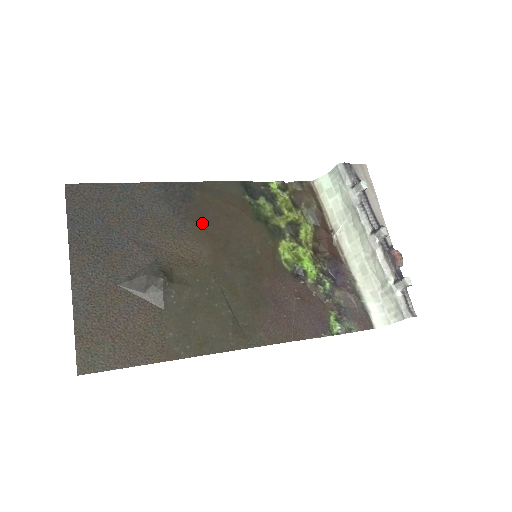
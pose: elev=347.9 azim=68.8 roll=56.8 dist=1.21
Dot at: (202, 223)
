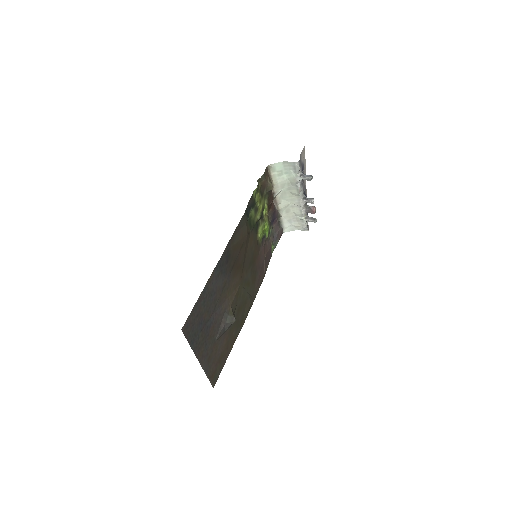
Dot at: (235, 265)
